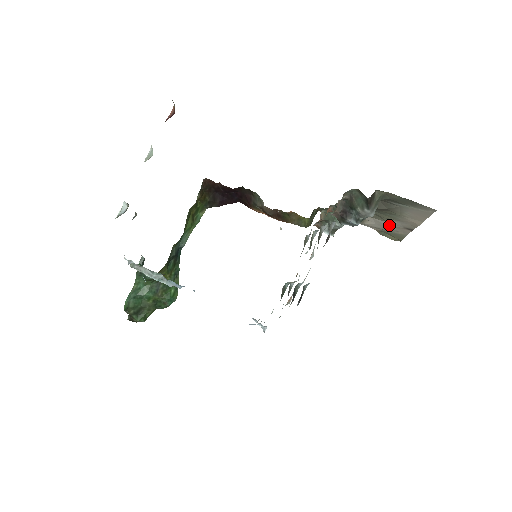
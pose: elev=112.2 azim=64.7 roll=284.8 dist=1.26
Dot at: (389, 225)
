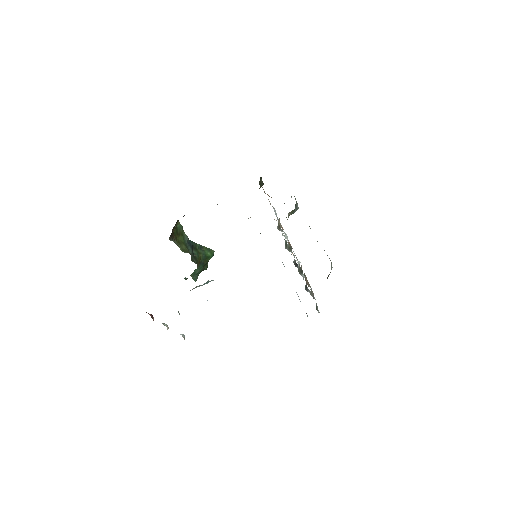
Dot at: occluded
